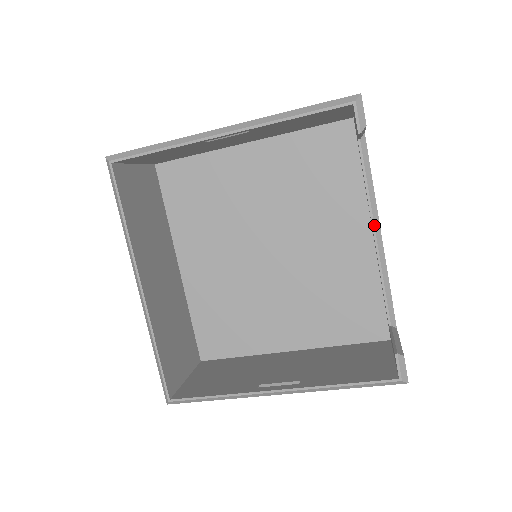
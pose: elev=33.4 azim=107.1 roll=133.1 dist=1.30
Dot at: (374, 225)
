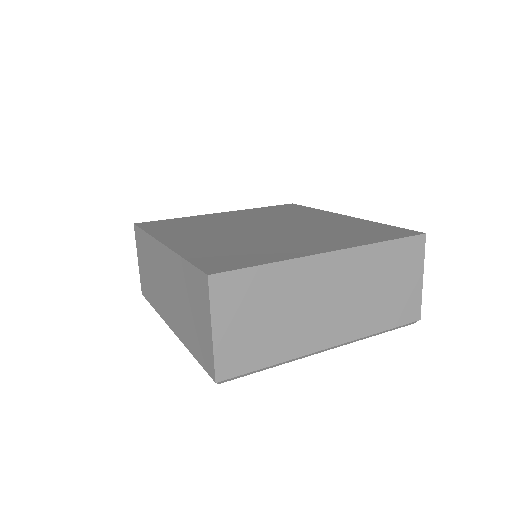
Dot at: occluded
